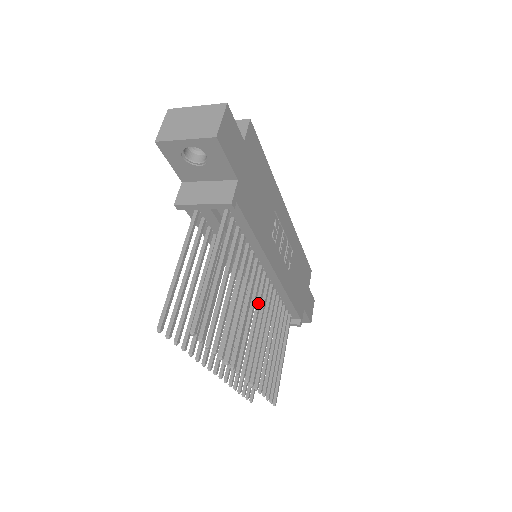
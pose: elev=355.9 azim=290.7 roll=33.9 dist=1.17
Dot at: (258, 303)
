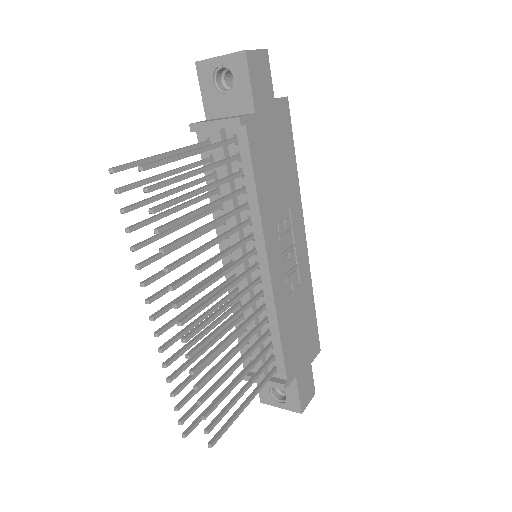
Dot at: (236, 279)
